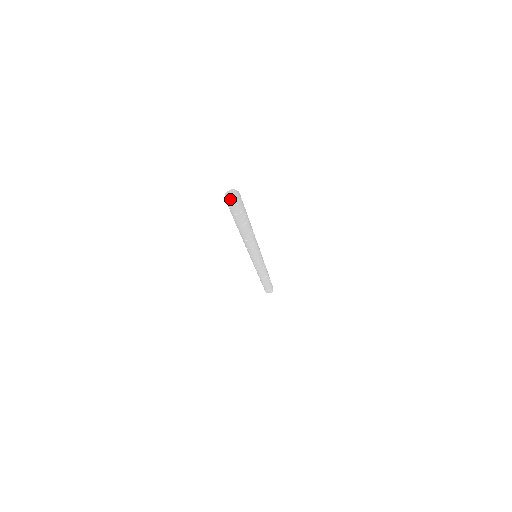
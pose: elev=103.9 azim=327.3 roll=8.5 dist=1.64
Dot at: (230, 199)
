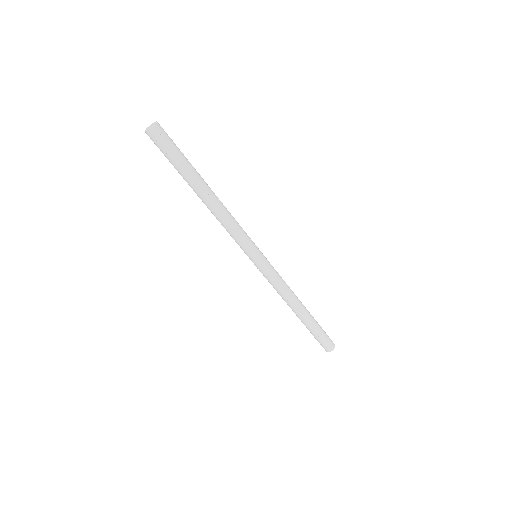
Dot at: occluded
